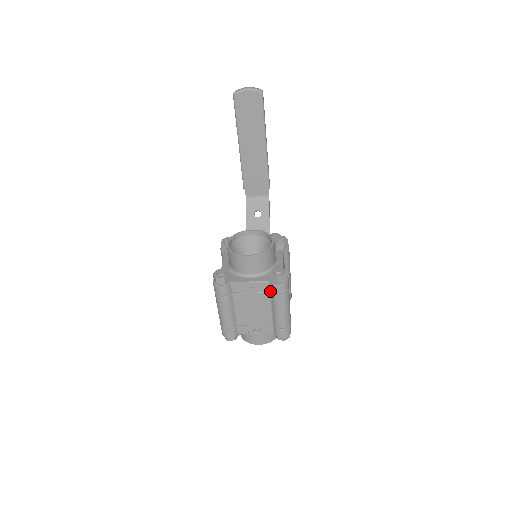
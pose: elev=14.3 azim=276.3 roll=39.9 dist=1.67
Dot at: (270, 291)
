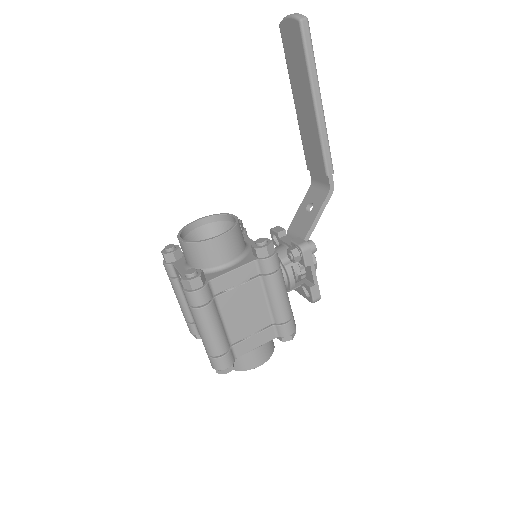
Dot at: occluded
